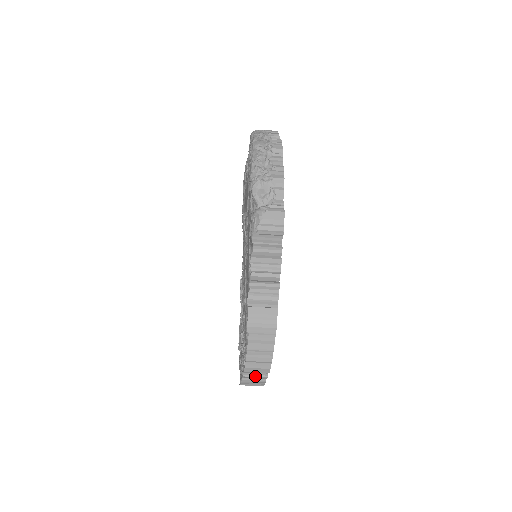
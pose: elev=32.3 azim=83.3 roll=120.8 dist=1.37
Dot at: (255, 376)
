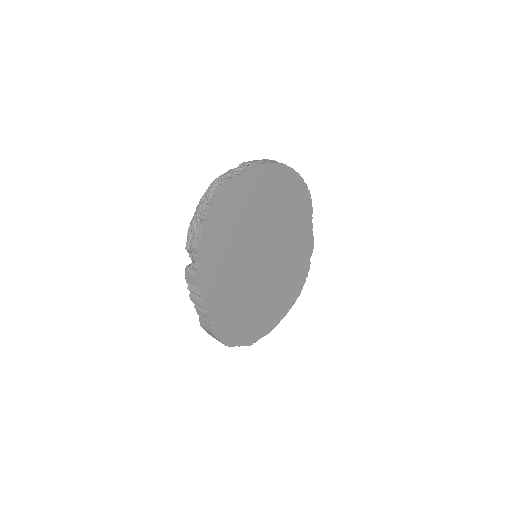
Dot at: occluded
